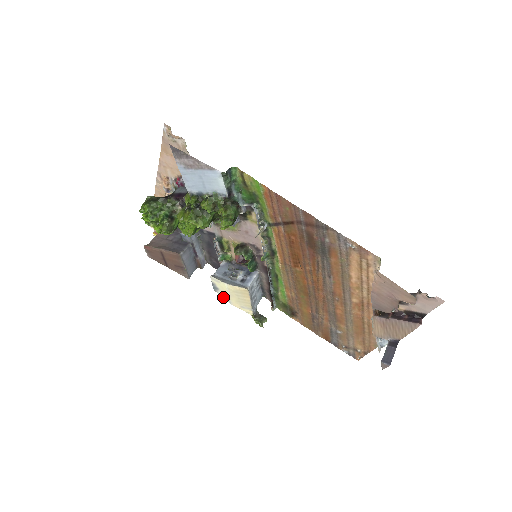
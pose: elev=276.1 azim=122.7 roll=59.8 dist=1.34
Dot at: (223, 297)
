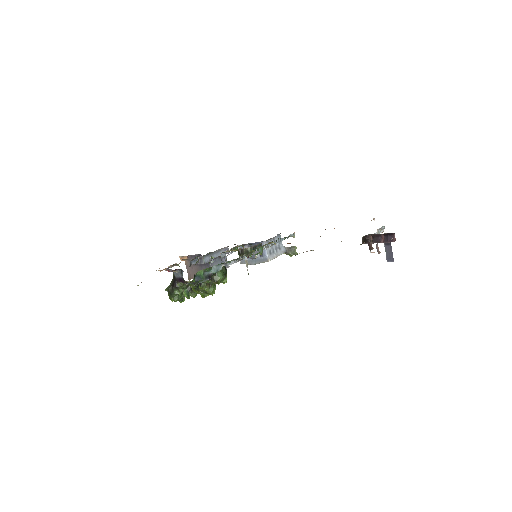
Dot at: occluded
